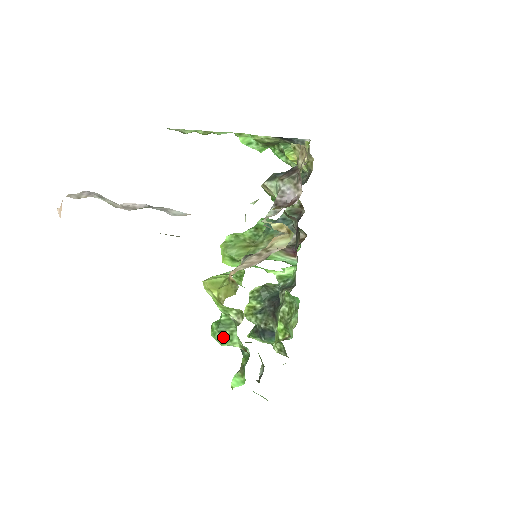
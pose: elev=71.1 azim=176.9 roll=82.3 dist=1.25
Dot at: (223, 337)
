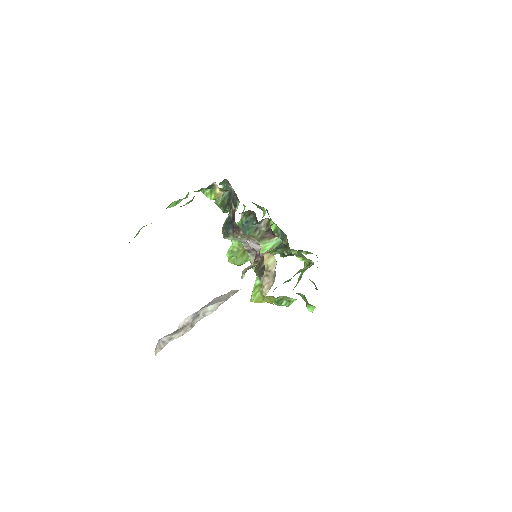
Dot at: (285, 304)
